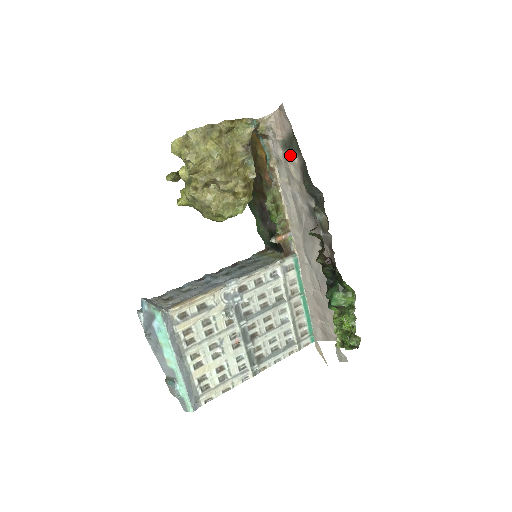
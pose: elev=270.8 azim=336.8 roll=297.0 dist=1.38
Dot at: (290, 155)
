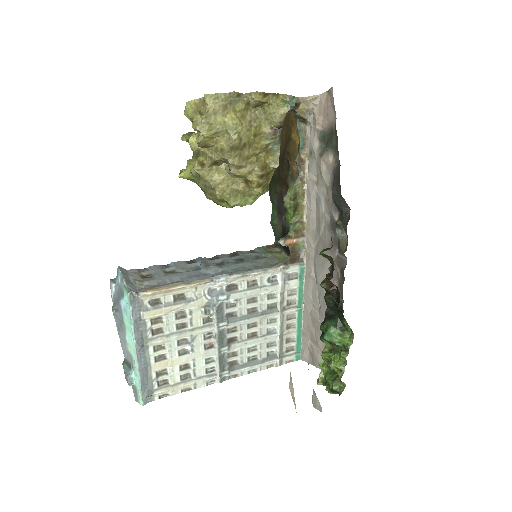
Dot at: (326, 151)
